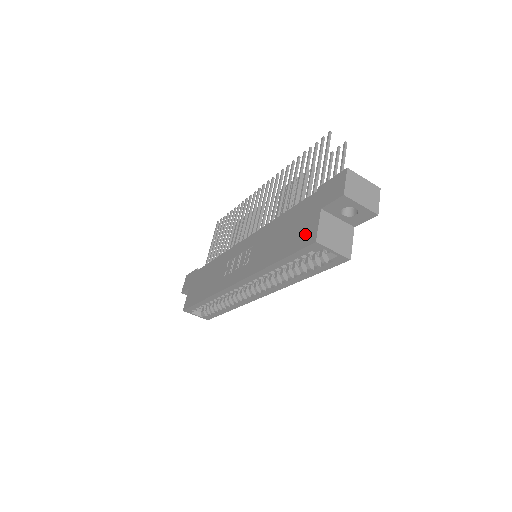
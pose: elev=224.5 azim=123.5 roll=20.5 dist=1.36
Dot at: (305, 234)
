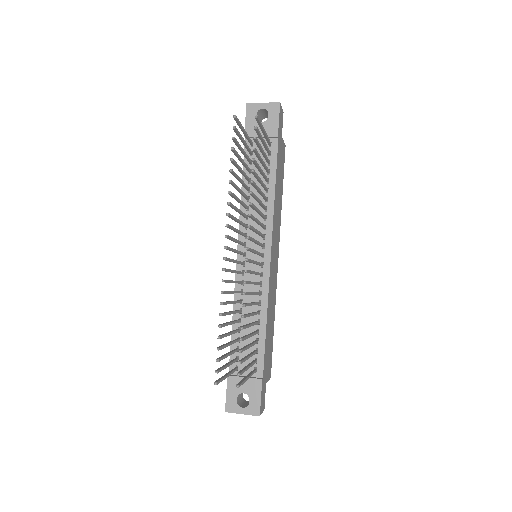
Dot at: occluded
